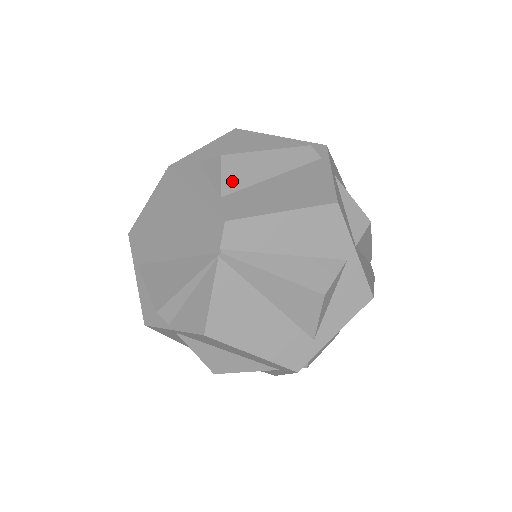
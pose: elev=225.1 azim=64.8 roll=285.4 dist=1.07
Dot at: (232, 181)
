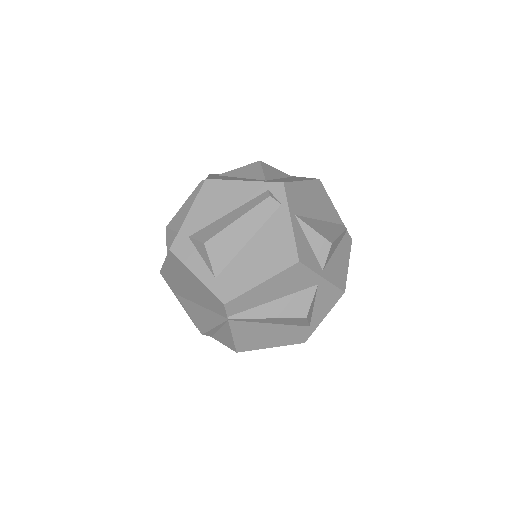
Dot at: (219, 261)
